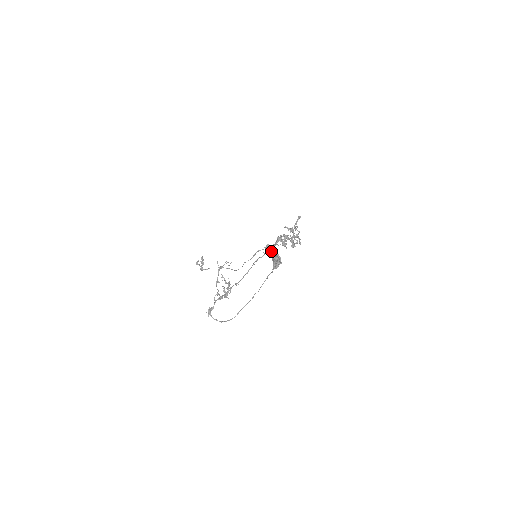
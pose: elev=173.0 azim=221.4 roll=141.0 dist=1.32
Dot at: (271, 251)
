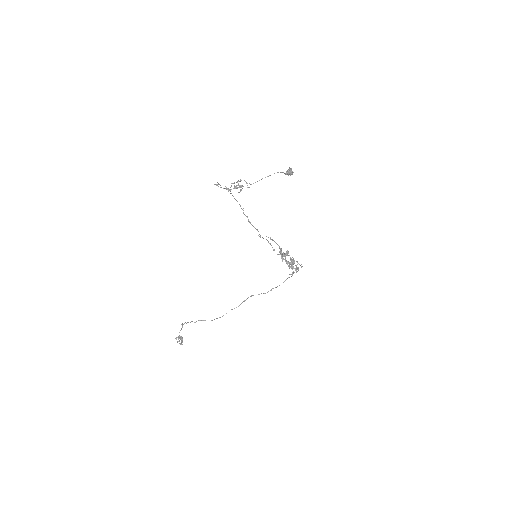
Dot at: occluded
